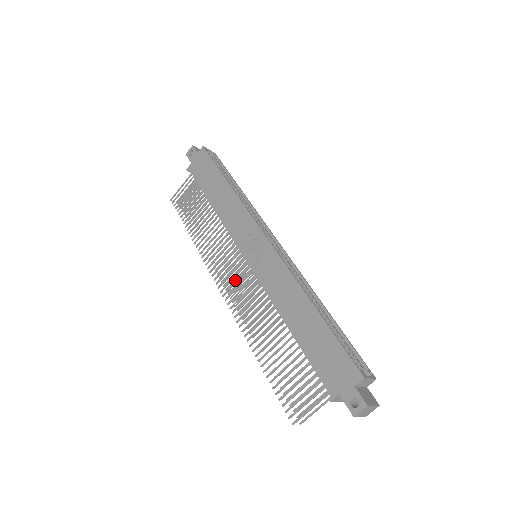
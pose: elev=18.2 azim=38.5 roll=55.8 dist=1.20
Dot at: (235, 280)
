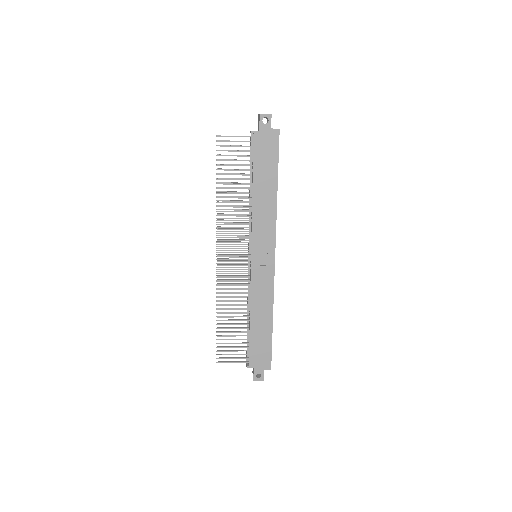
Dot at: occluded
